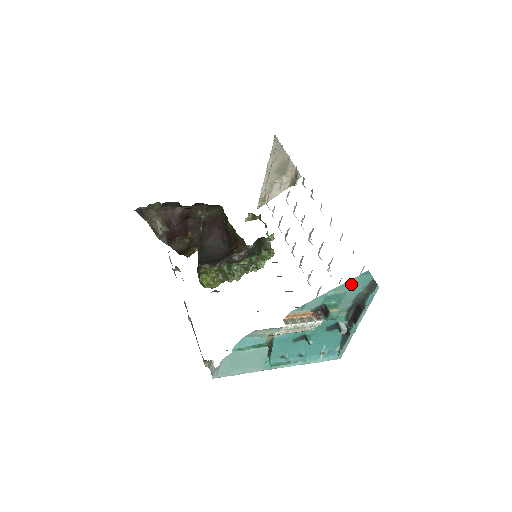
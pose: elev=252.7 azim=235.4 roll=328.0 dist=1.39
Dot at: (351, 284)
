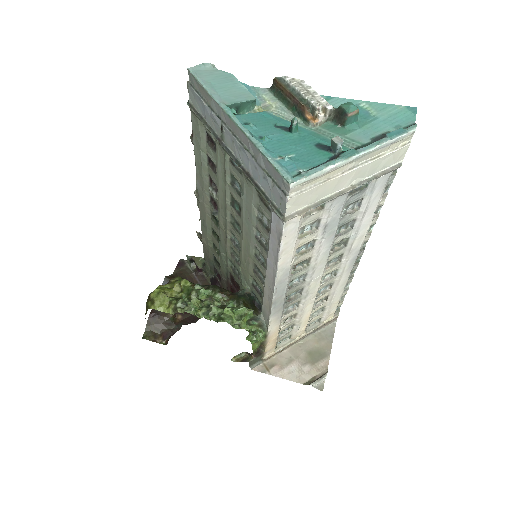
Dot at: (389, 111)
